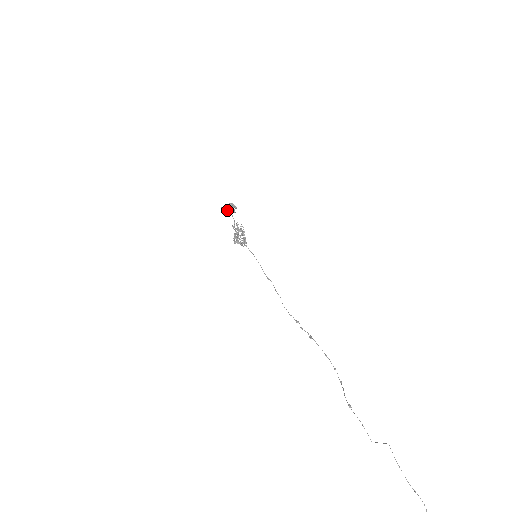
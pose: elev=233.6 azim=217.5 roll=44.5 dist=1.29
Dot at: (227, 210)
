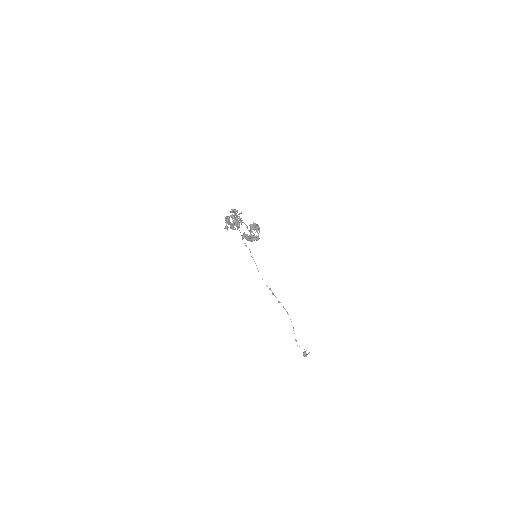
Dot at: occluded
